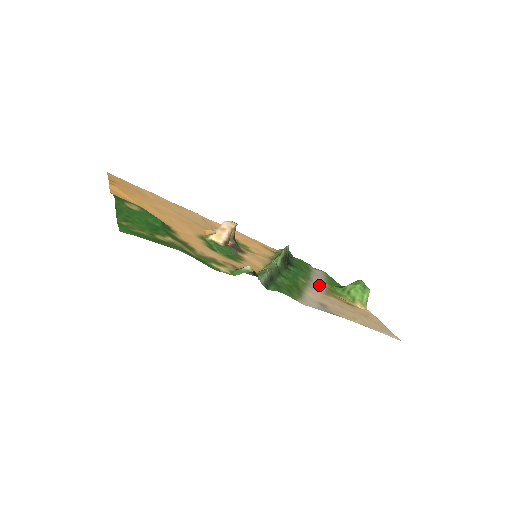
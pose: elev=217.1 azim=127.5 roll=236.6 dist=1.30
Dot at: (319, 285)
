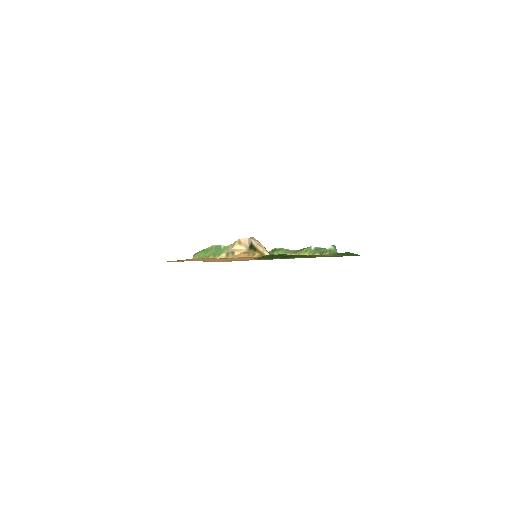
Dot at: occluded
